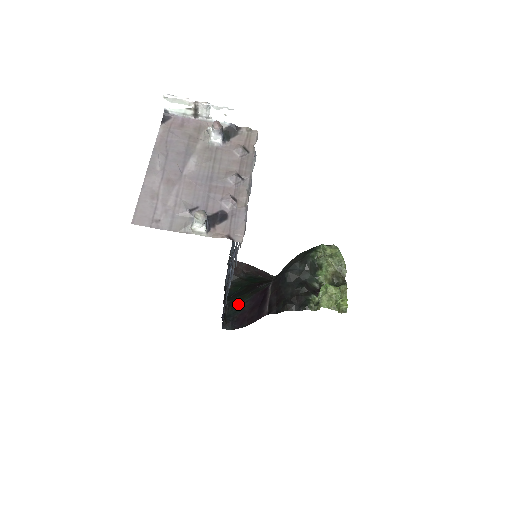
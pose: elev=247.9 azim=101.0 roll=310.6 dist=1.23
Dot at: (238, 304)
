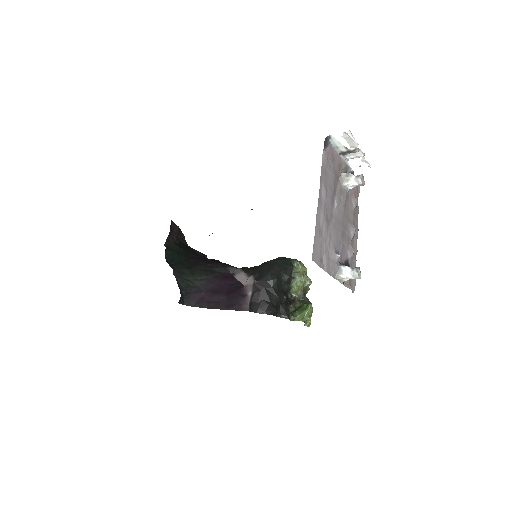
Dot at: (190, 278)
